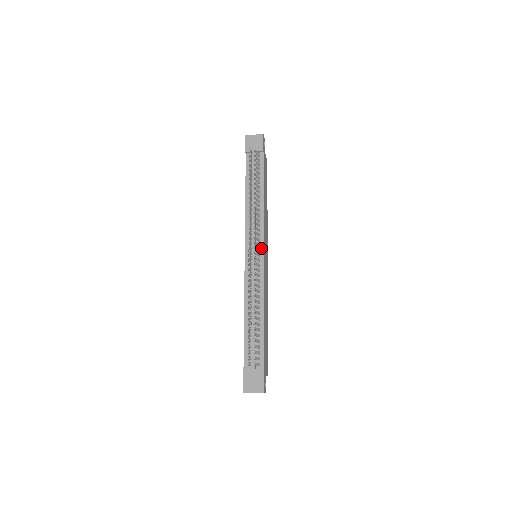
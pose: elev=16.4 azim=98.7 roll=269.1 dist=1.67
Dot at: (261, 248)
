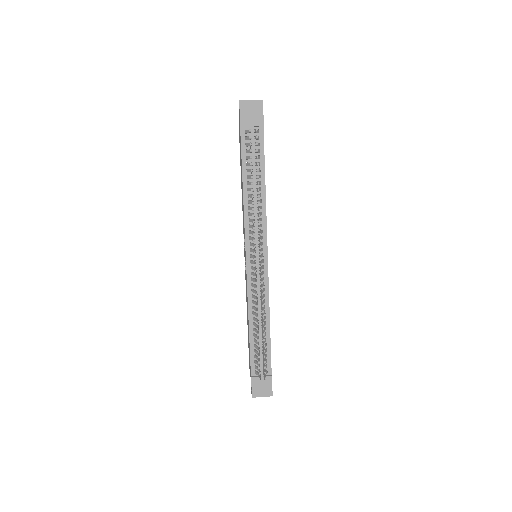
Dot at: (264, 253)
